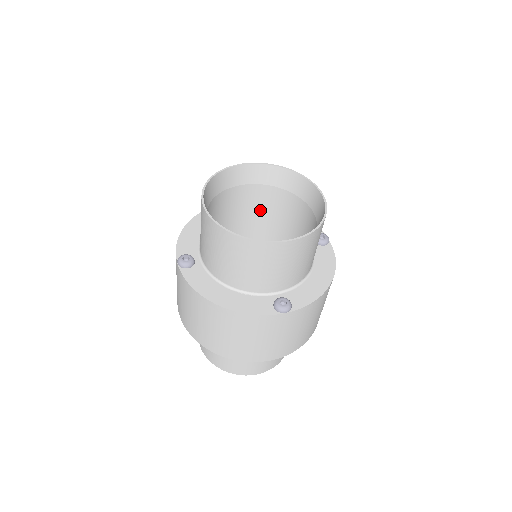
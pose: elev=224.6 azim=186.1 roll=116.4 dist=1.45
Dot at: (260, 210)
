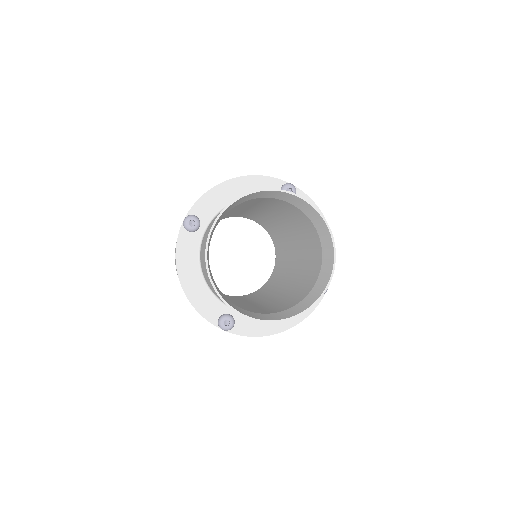
Dot at: occluded
